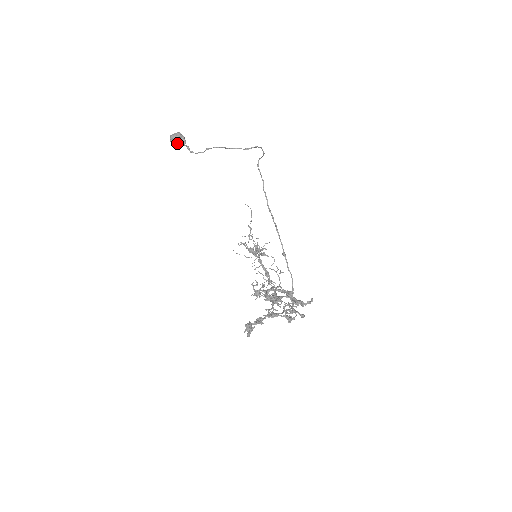
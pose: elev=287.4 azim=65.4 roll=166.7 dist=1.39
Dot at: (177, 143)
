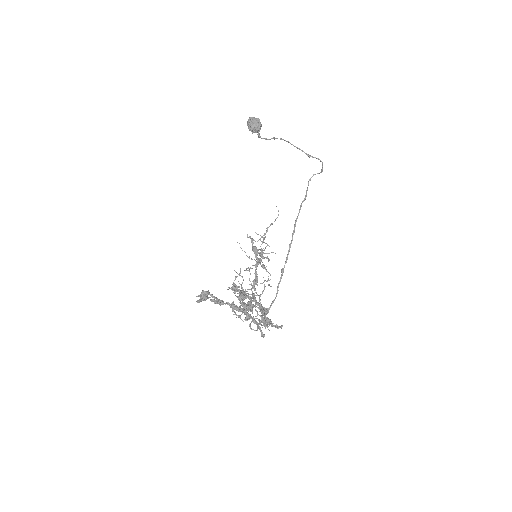
Dot at: (252, 126)
